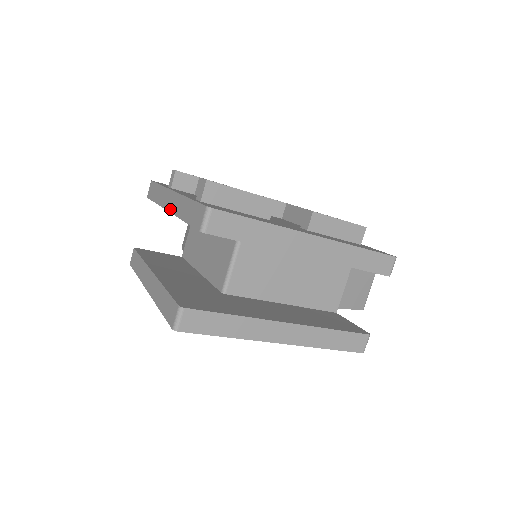
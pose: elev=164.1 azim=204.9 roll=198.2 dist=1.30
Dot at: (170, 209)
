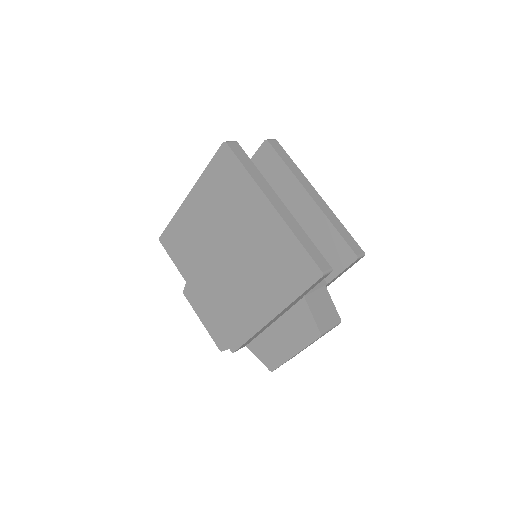
Dot at: occluded
